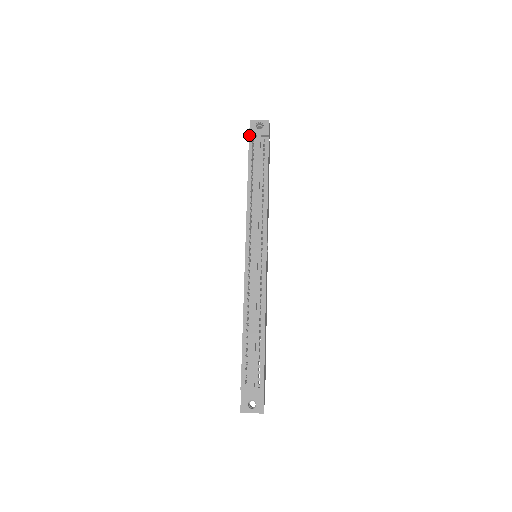
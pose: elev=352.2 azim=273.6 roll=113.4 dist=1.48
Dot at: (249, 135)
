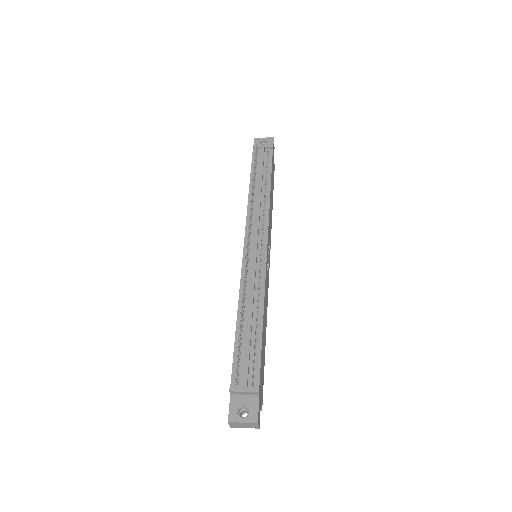
Dot at: (253, 147)
